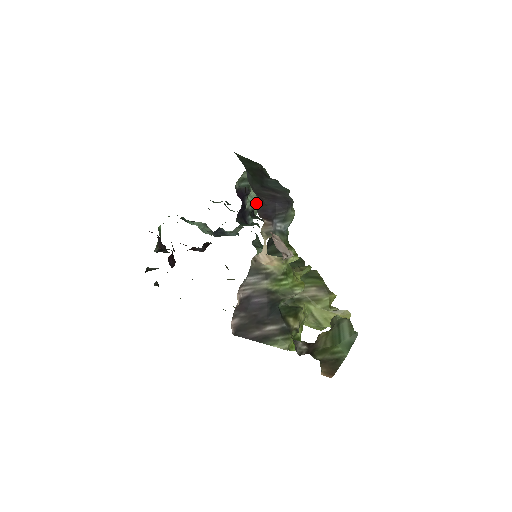
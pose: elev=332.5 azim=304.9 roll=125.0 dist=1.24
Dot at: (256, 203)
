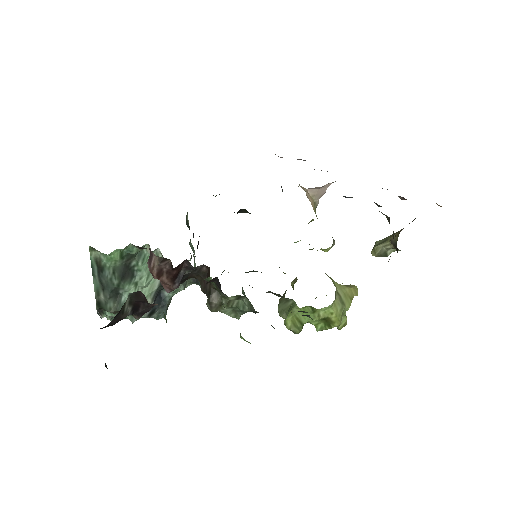
Dot at: occluded
